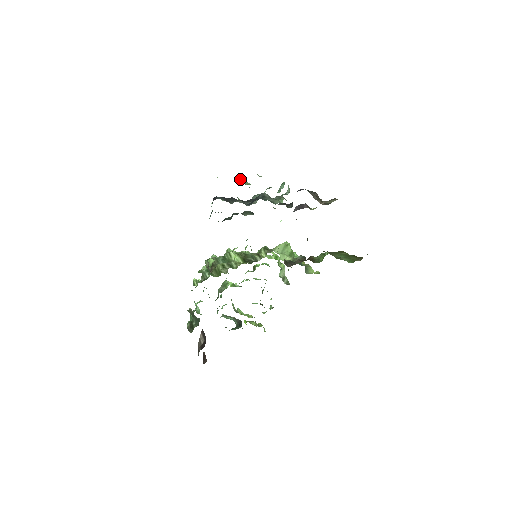
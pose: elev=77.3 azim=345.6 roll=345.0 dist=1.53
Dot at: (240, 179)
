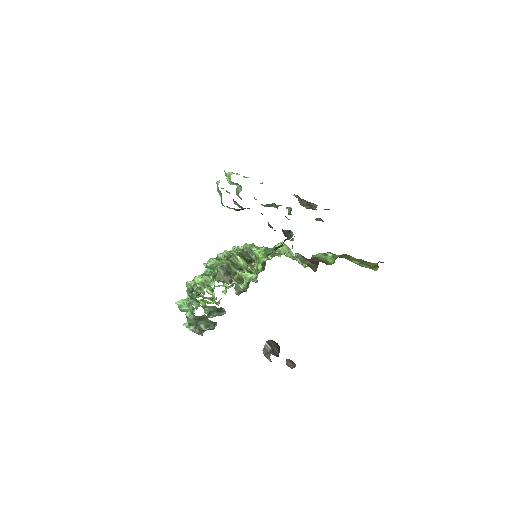
Dot at: (233, 182)
